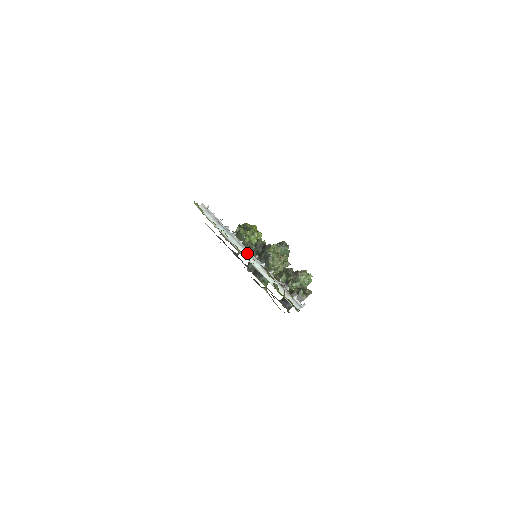
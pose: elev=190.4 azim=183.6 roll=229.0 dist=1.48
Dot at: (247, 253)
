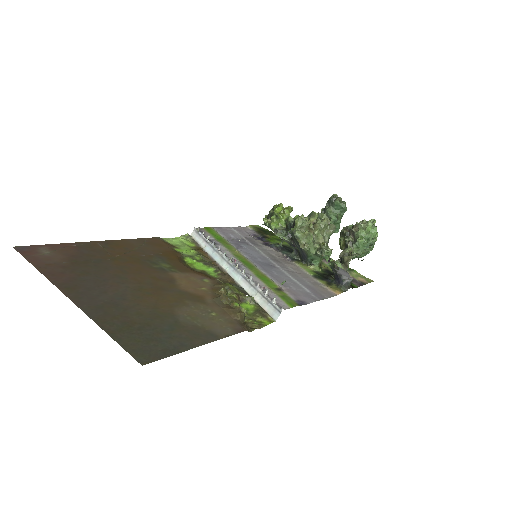
Dot at: (229, 266)
